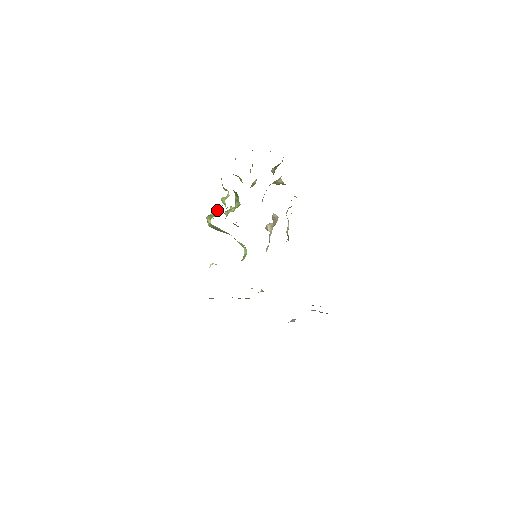
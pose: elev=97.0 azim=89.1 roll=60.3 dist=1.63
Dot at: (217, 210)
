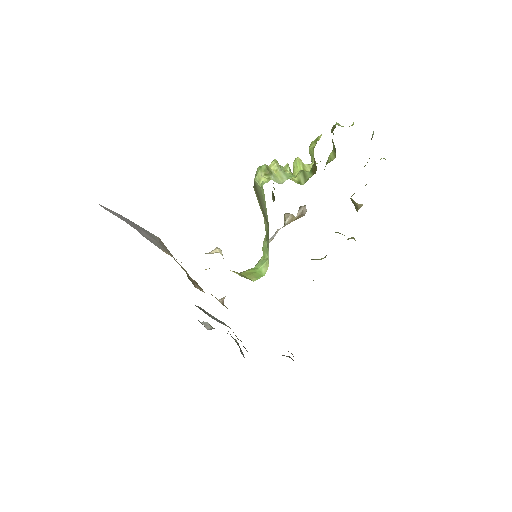
Dot at: (282, 172)
